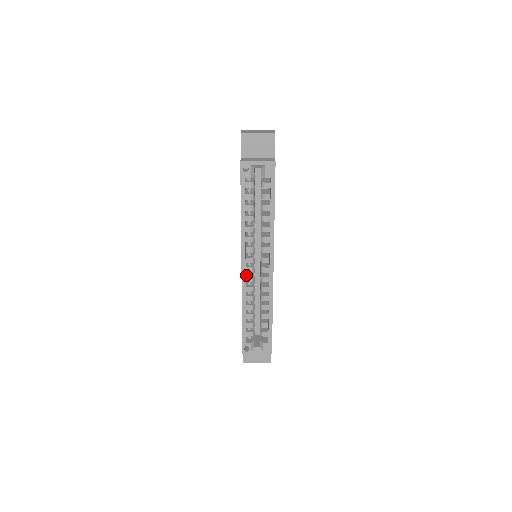
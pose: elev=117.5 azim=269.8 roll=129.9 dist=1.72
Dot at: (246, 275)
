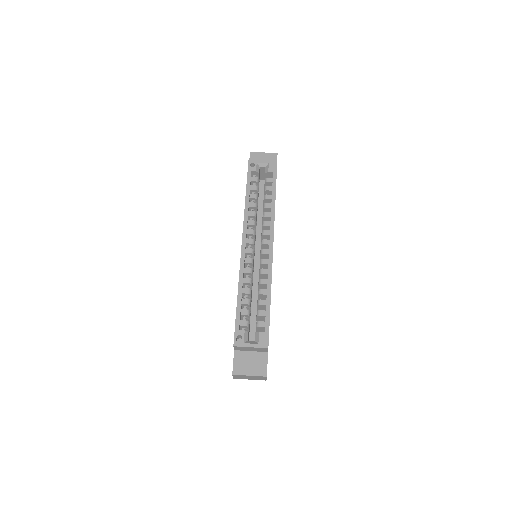
Dot at: (245, 259)
